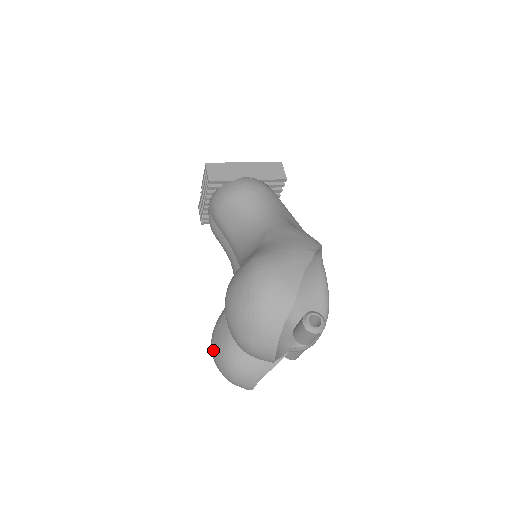
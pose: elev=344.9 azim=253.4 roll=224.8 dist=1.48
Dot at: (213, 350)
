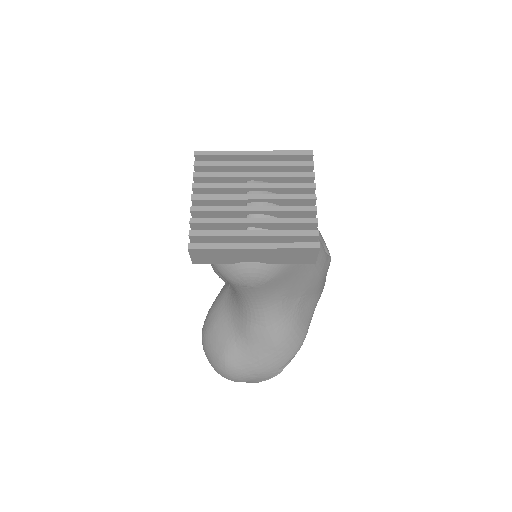
Dot at: occluded
